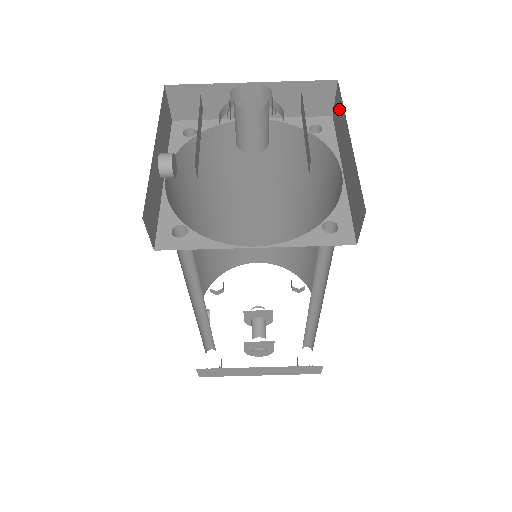
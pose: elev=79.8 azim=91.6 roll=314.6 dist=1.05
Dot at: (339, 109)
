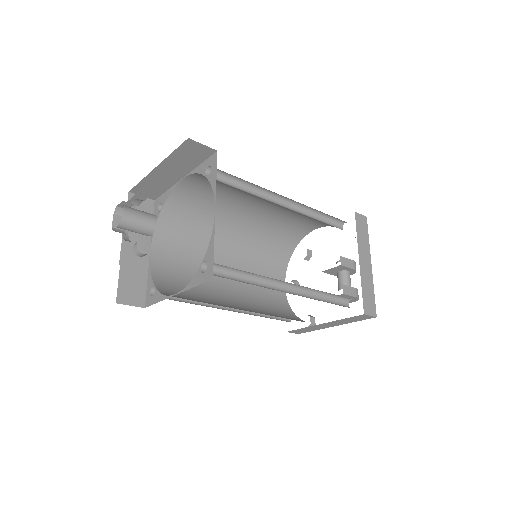
Dot at: occluded
